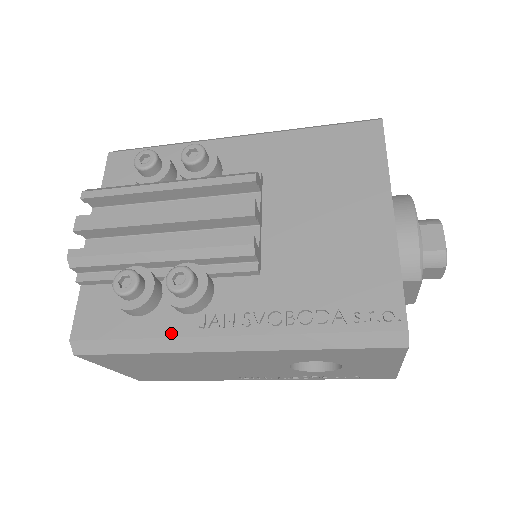
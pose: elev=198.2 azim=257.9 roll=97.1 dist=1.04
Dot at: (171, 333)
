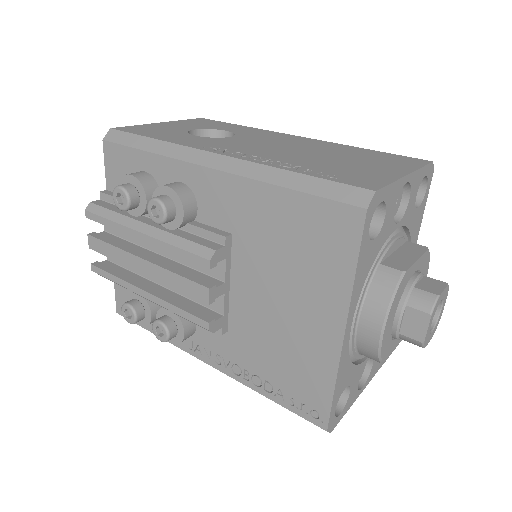
Dot at: occluded
